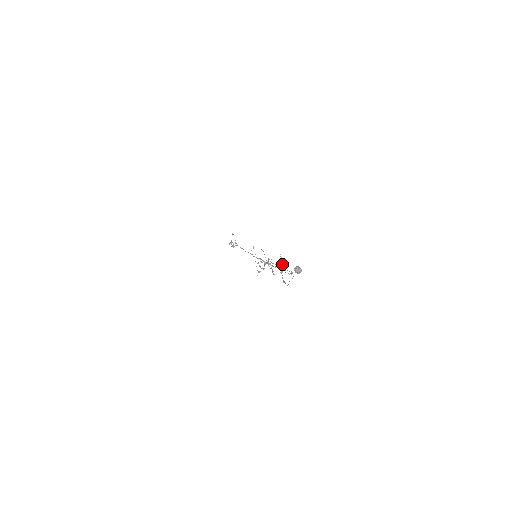
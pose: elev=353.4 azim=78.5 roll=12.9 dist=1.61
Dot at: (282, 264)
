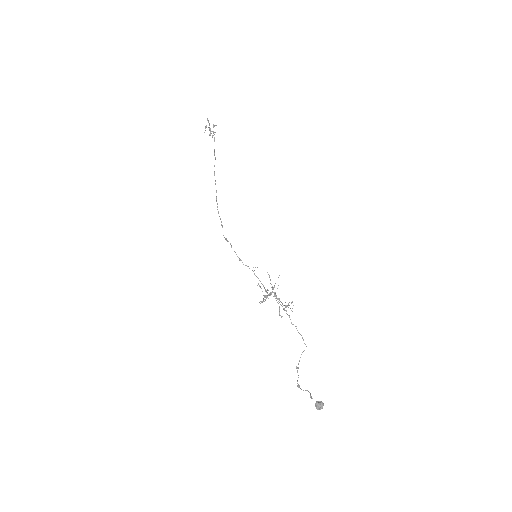
Dot at: (292, 308)
